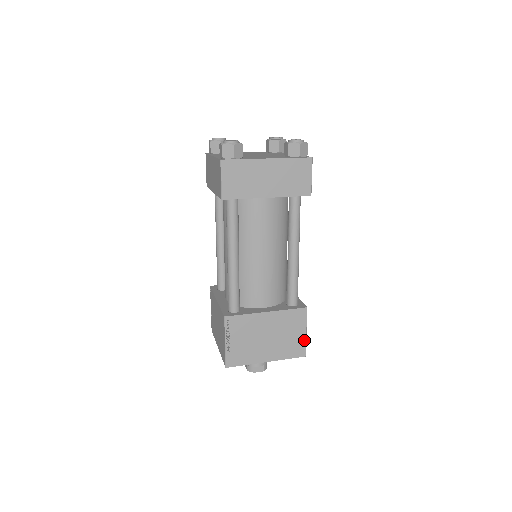
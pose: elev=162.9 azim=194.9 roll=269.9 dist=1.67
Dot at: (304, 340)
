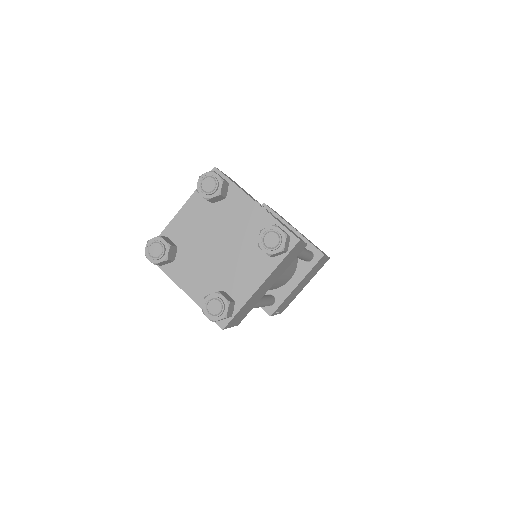
Dot at: occluded
